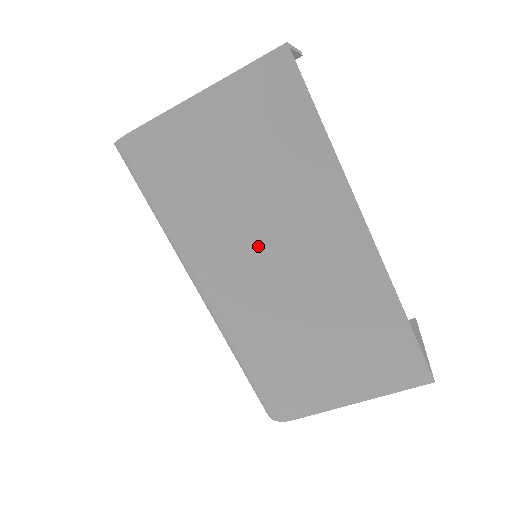
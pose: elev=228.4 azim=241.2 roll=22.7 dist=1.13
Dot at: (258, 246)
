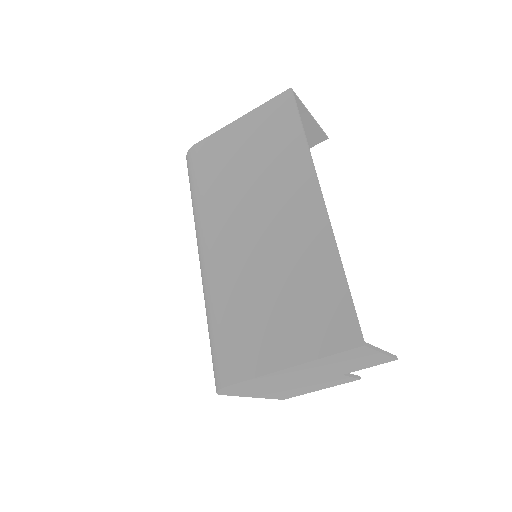
Dot at: (245, 213)
